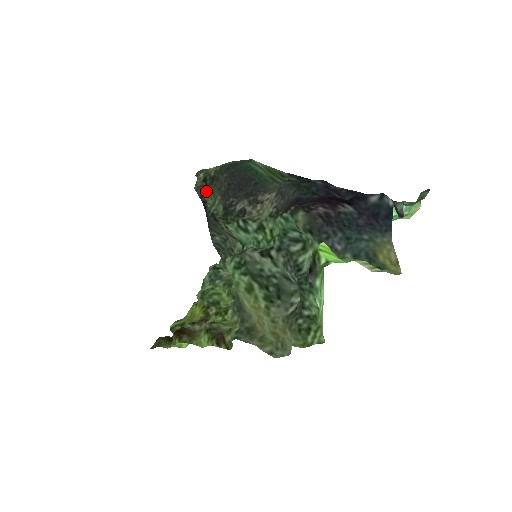
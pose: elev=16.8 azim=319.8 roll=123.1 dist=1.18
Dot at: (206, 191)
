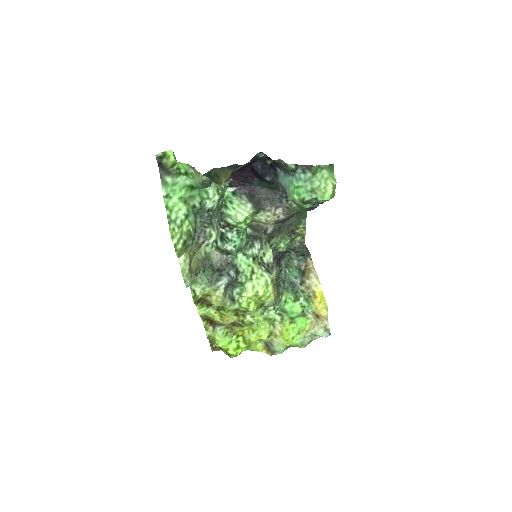
Dot at: occluded
